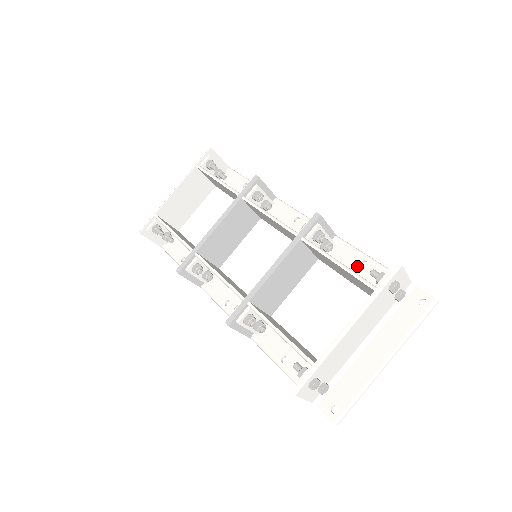
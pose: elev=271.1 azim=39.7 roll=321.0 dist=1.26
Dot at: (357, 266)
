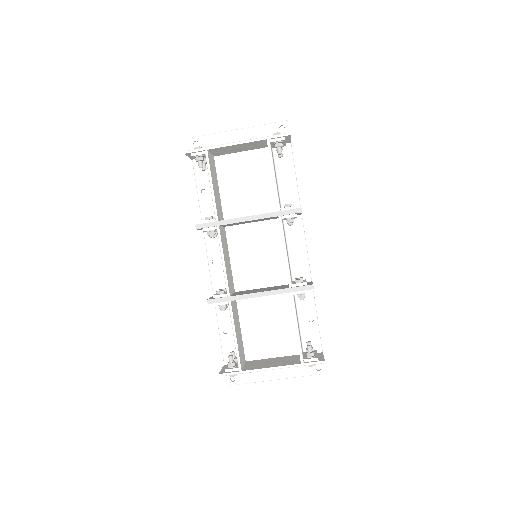
Dot at: (306, 318)
